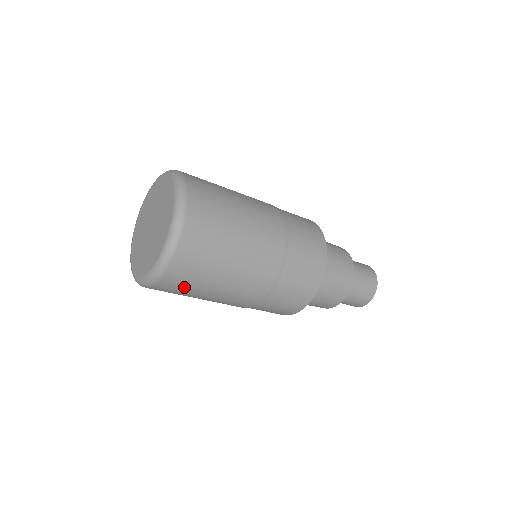
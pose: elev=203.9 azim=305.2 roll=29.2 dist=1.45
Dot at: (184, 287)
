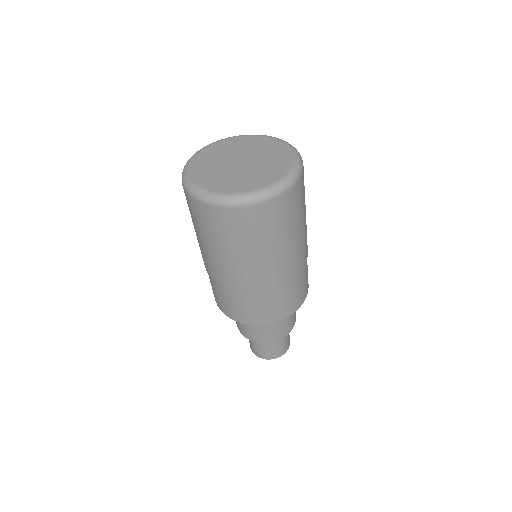
Dot at: (204, 223)
